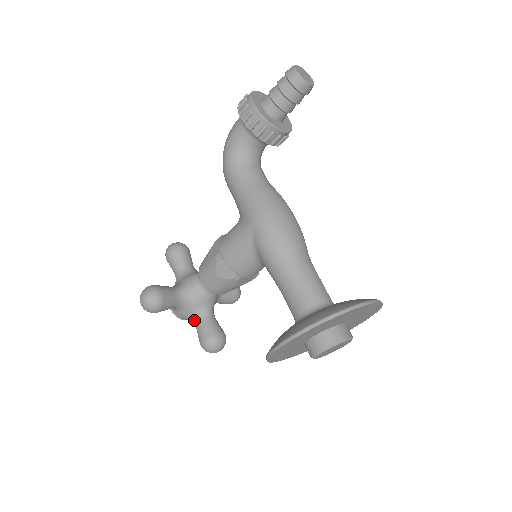
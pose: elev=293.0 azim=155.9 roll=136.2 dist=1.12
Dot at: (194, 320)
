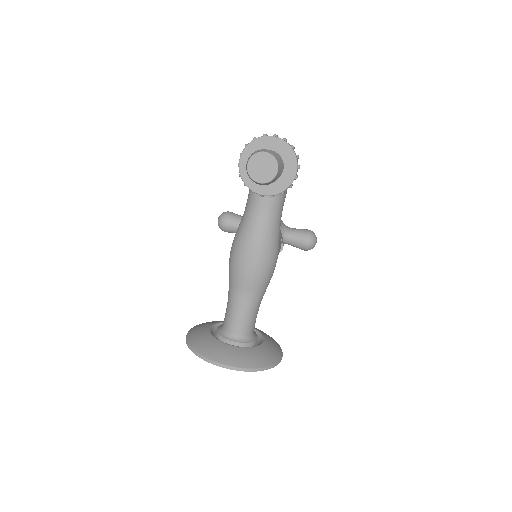
Dot at: occluded
